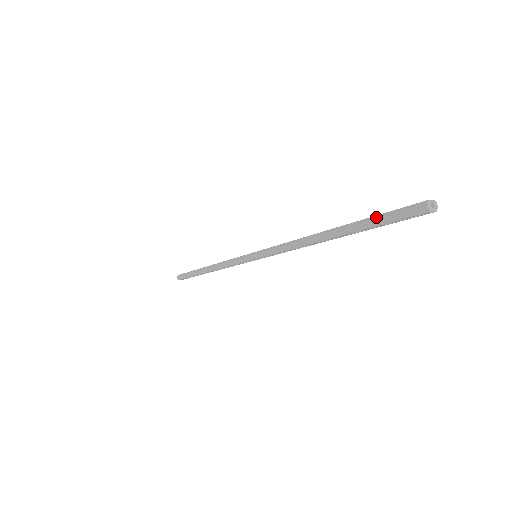
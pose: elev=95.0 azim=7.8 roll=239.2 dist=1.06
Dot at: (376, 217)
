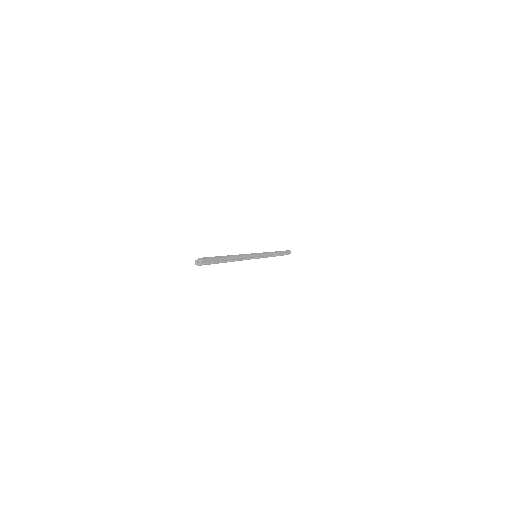
Dot at: occluded
